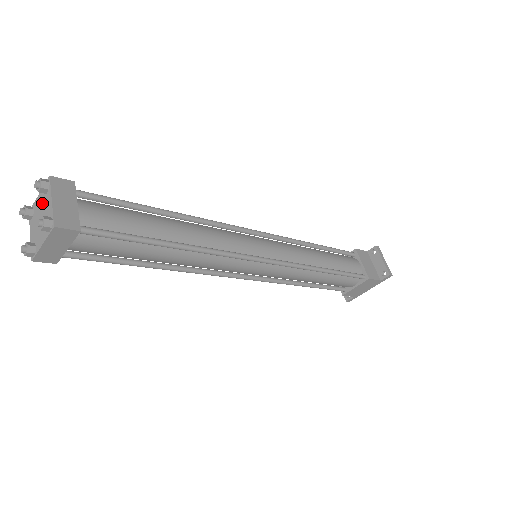
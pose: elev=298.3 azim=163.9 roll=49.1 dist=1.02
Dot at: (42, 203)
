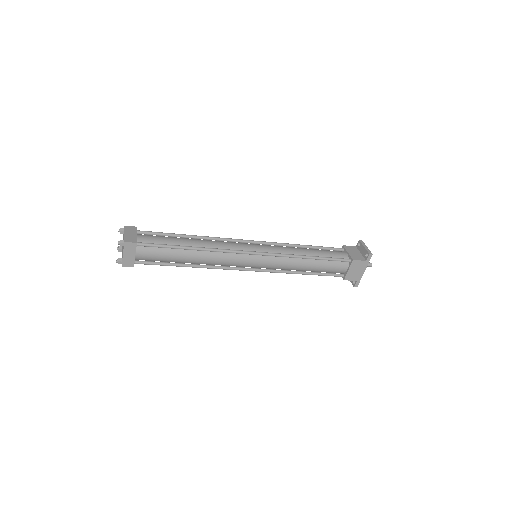
Dot at: (123, 239)
